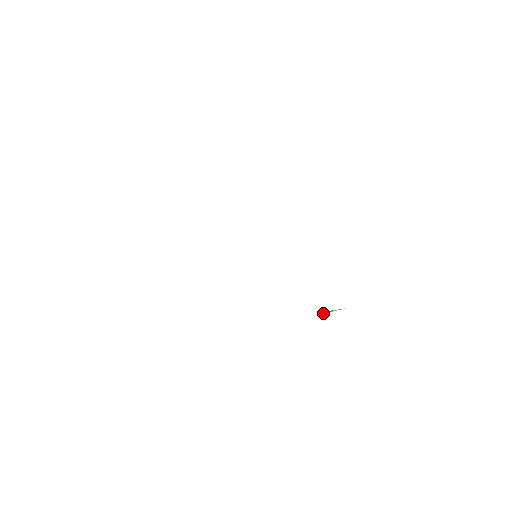
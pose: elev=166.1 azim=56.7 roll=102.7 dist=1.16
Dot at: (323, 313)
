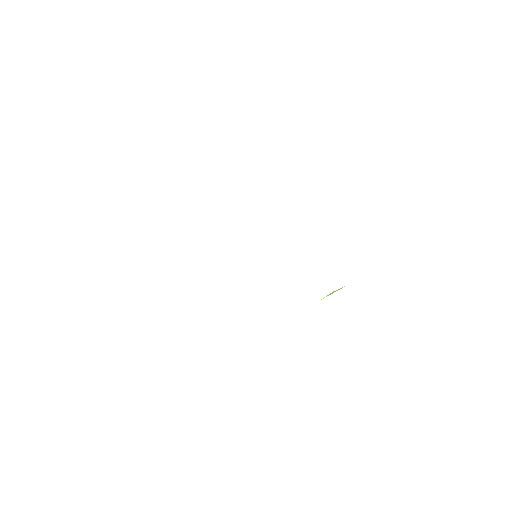
Dot at: occluded
